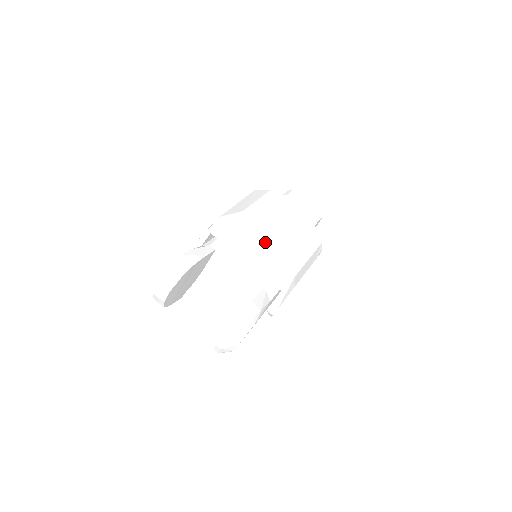
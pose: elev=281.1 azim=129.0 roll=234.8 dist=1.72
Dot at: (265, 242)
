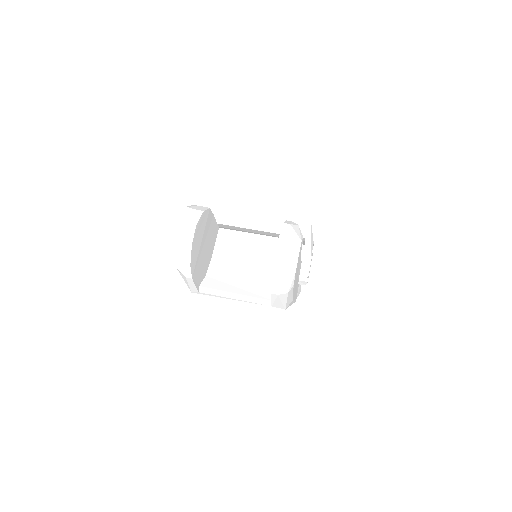
Dot at: (266, 204)
